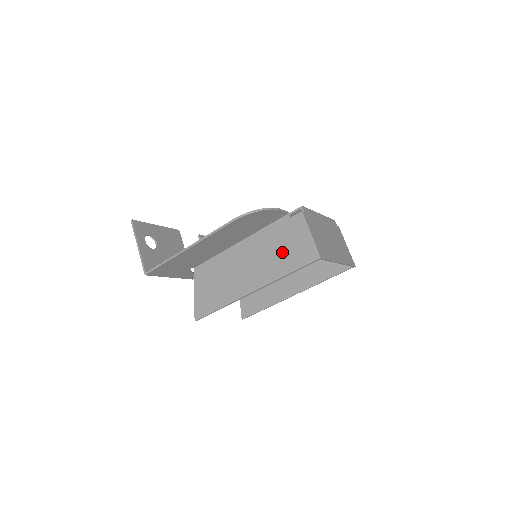
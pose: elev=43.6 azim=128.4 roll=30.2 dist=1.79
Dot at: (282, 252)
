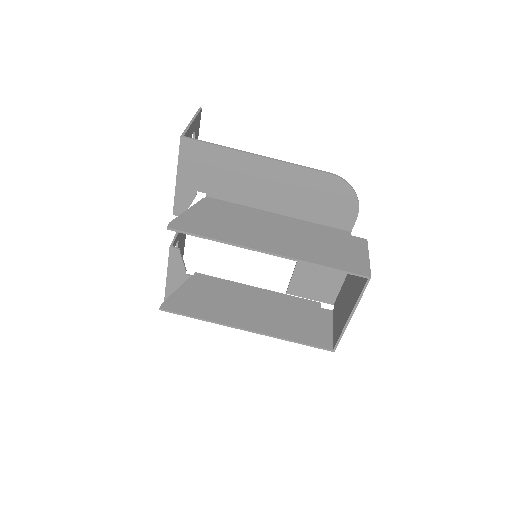
Dot at: (328, 248)
